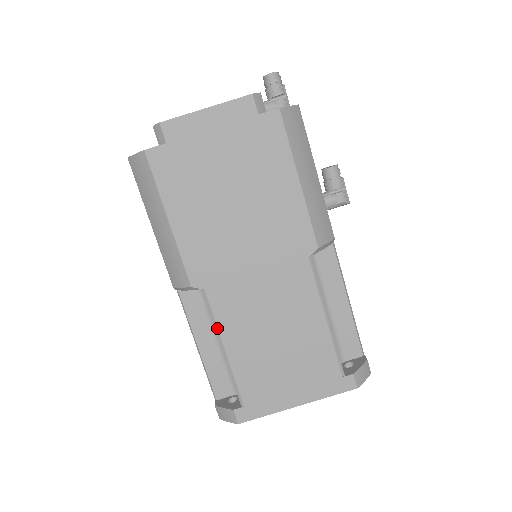
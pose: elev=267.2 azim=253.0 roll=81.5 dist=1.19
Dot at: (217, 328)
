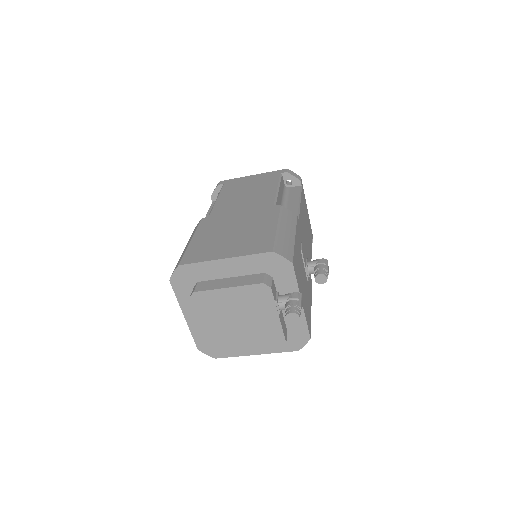
Dot at: occluded
